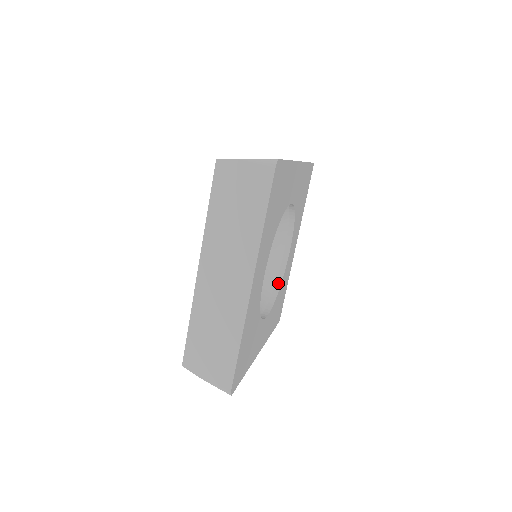
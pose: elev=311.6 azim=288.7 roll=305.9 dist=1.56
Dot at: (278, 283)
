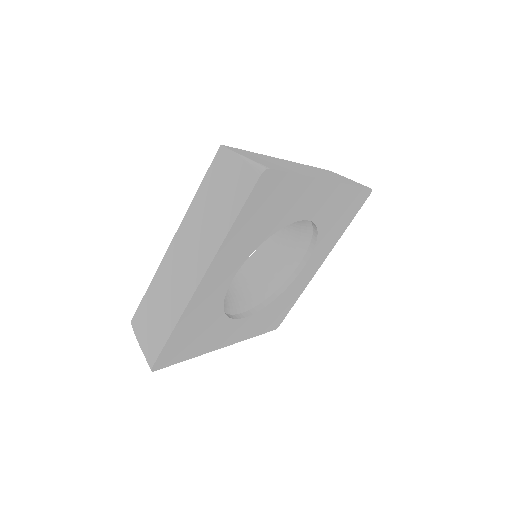
Dot at: (278, 292)
